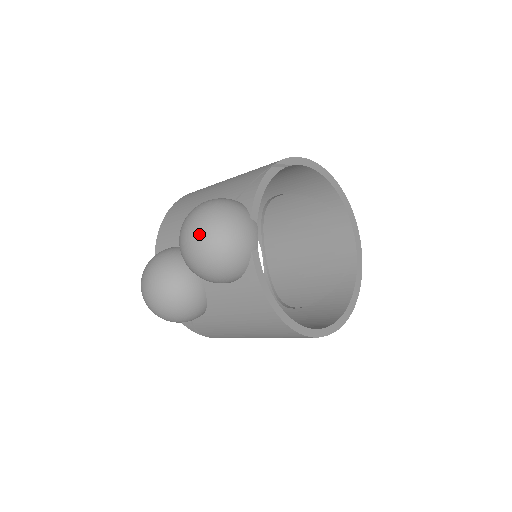
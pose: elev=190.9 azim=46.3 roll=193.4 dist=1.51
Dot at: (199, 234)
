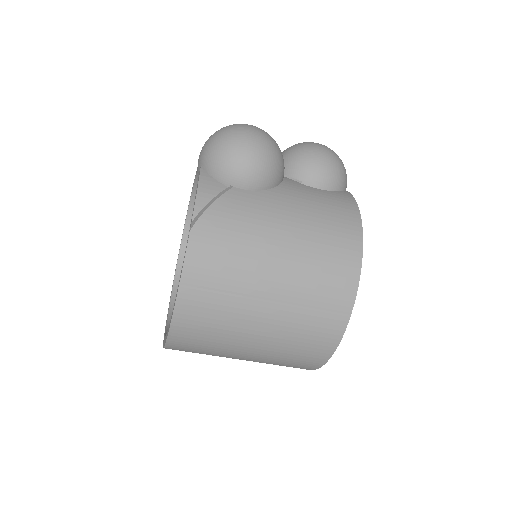
Dot at: occluded
